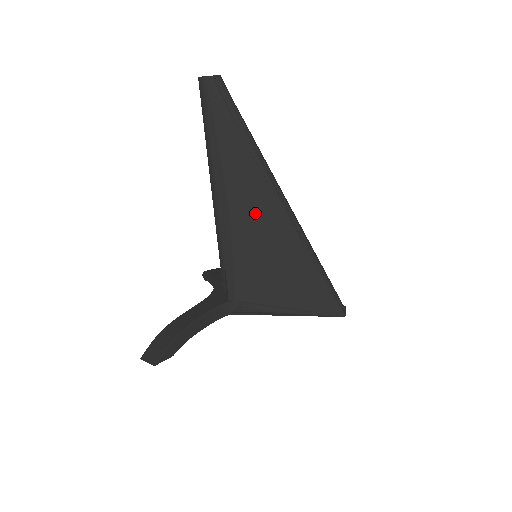
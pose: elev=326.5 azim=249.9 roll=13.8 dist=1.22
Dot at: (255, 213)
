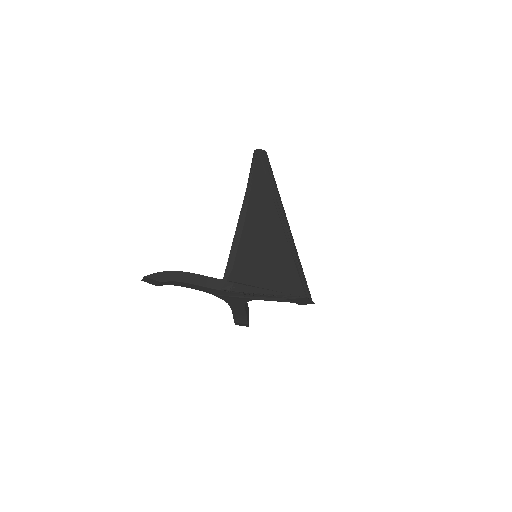
Dot at: (261, 220)
